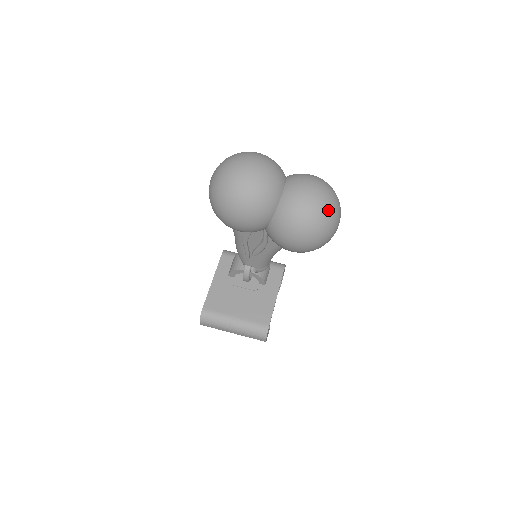
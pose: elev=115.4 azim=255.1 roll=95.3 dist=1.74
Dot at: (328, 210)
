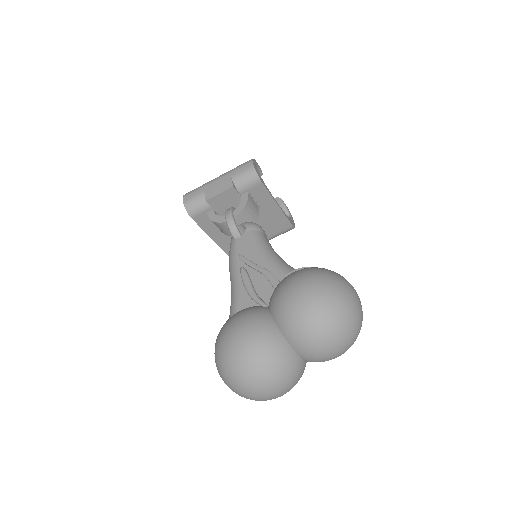
Dot at: (356, 338)
